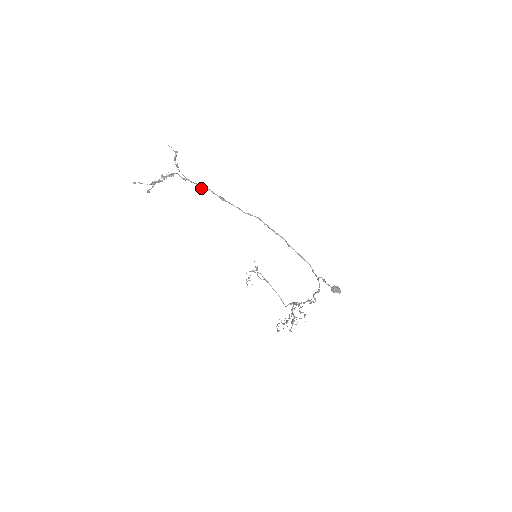
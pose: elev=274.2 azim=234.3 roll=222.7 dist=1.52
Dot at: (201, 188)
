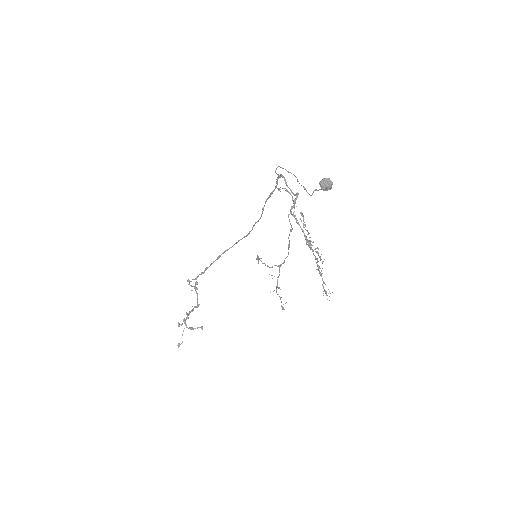
Dot at: (204, 271)
